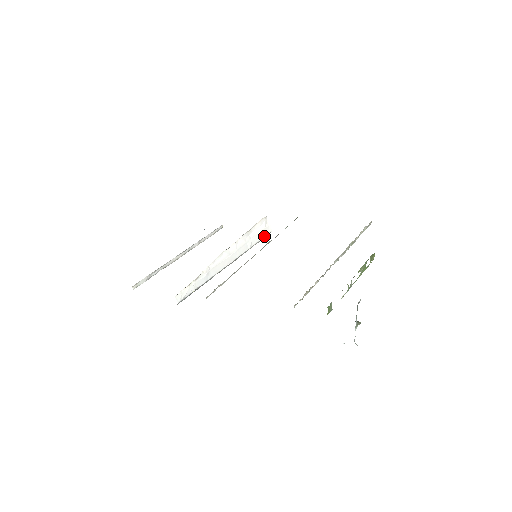
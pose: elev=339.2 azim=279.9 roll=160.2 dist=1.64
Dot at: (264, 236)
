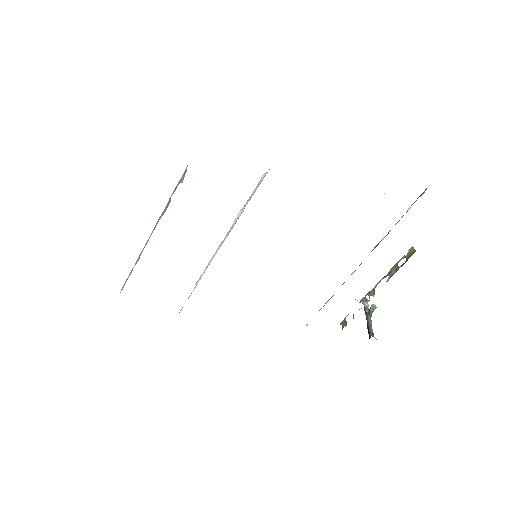
Dot at: (260, 183)
